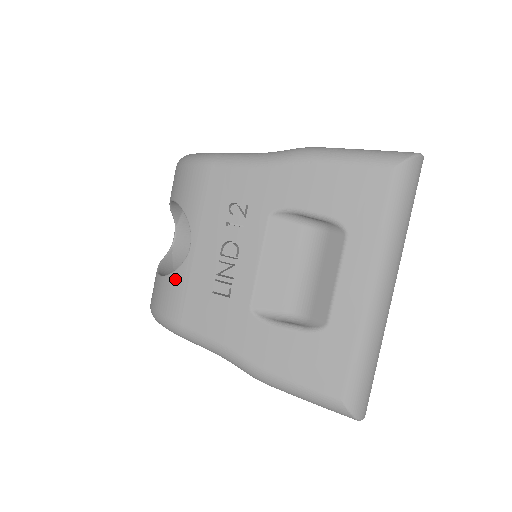
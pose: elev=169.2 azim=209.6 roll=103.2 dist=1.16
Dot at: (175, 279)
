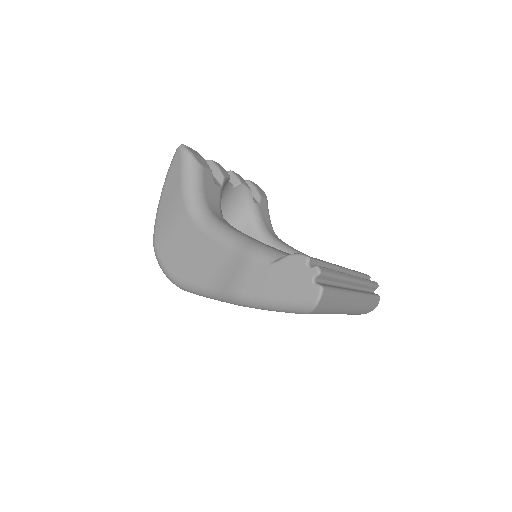
Dot at: occluded
